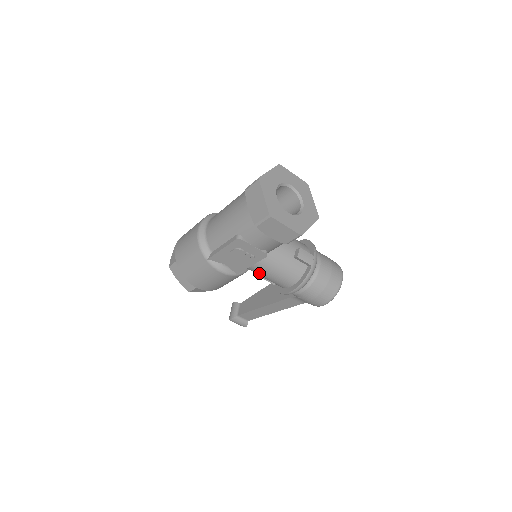
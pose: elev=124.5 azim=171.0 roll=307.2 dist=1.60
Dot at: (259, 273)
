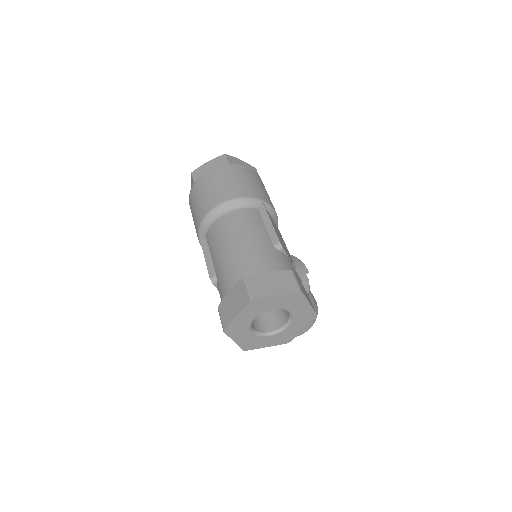
Dot at: occluded
